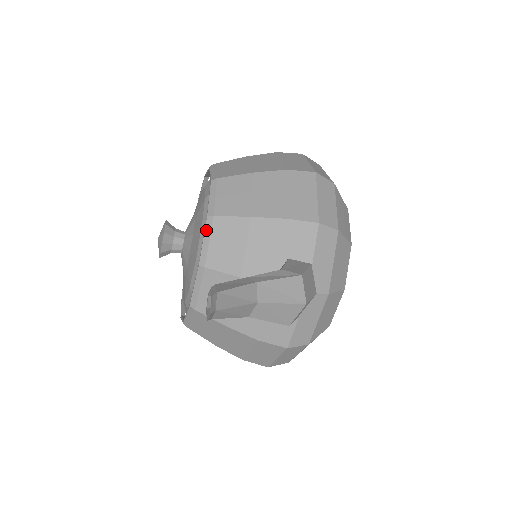
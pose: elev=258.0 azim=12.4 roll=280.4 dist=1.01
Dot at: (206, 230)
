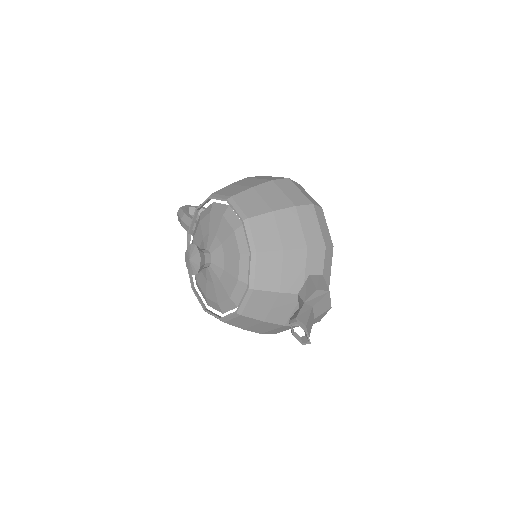
Dot at: (251, 263)
